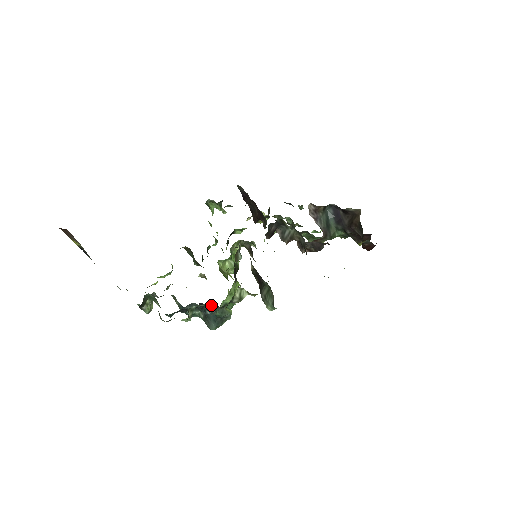
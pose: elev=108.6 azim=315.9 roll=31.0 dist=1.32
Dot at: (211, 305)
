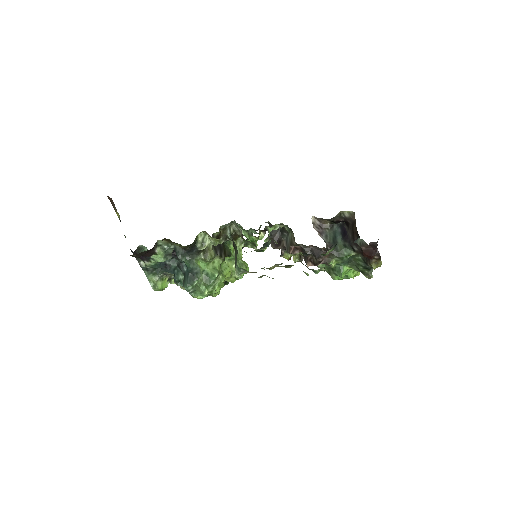
Dot at: (179, 248)
